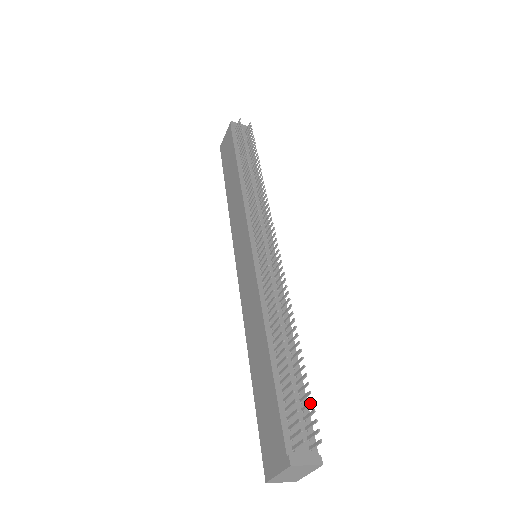
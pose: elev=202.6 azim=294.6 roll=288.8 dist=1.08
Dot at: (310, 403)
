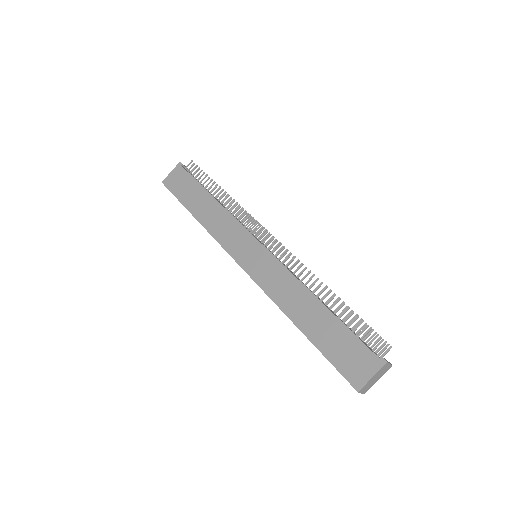
Dot at: (370, 330)
